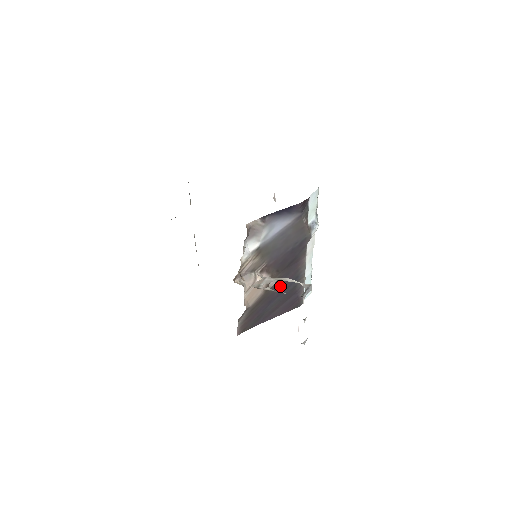
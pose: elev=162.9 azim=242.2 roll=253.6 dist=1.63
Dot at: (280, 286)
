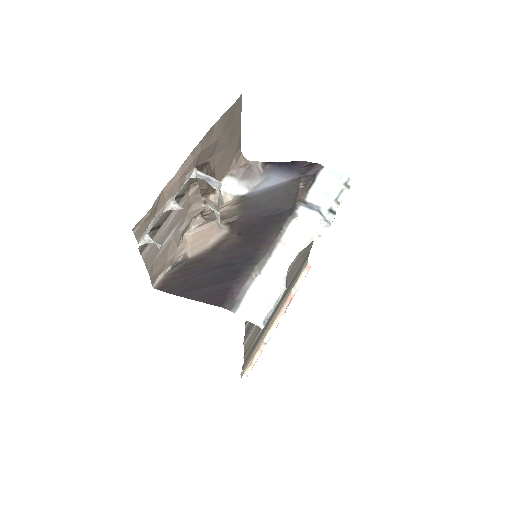
Dot at: (229, 257)
